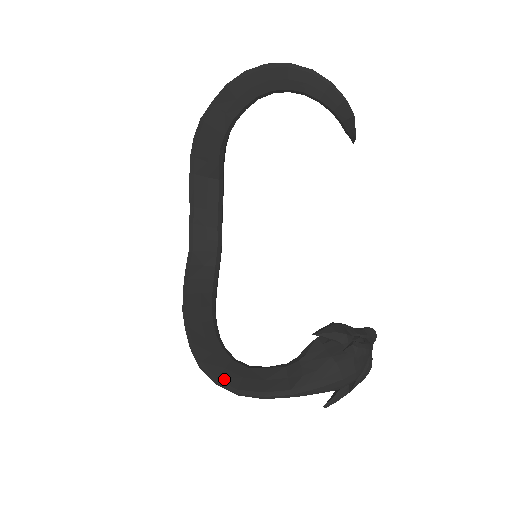
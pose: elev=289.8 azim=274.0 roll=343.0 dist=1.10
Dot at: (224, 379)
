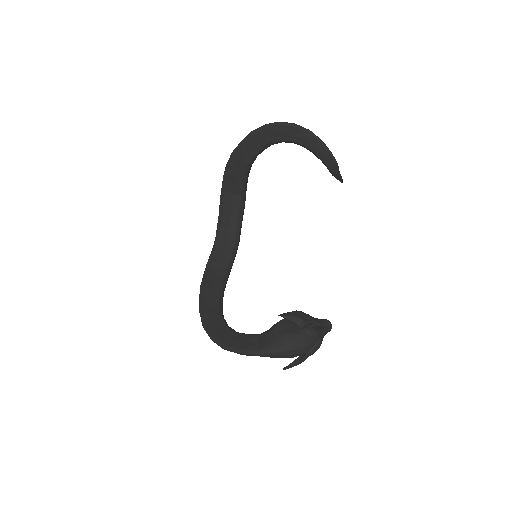
Dot at: (217, 337)
